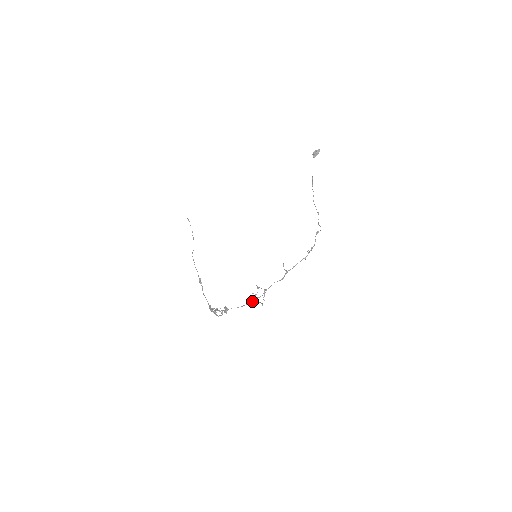
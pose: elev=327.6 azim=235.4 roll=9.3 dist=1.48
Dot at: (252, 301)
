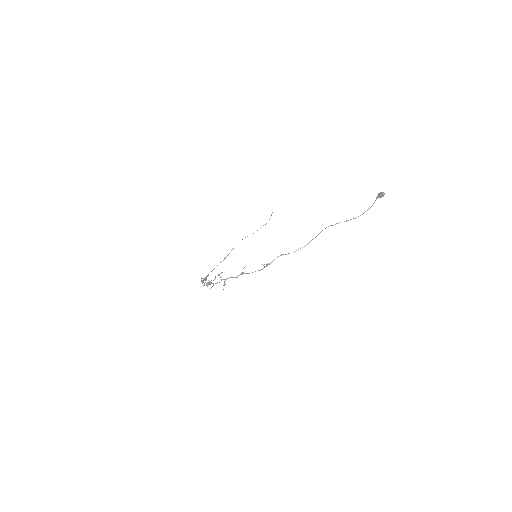
Dot at: occluded
